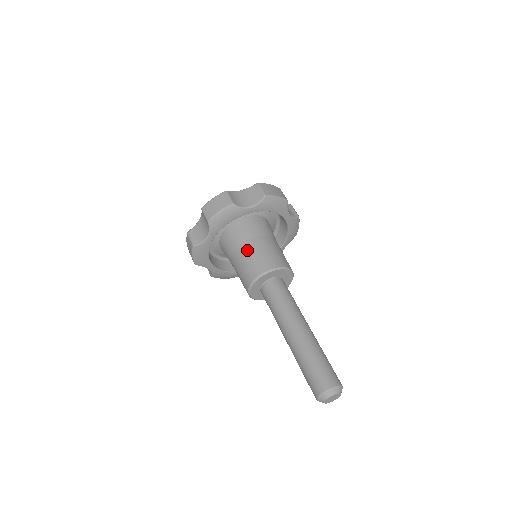
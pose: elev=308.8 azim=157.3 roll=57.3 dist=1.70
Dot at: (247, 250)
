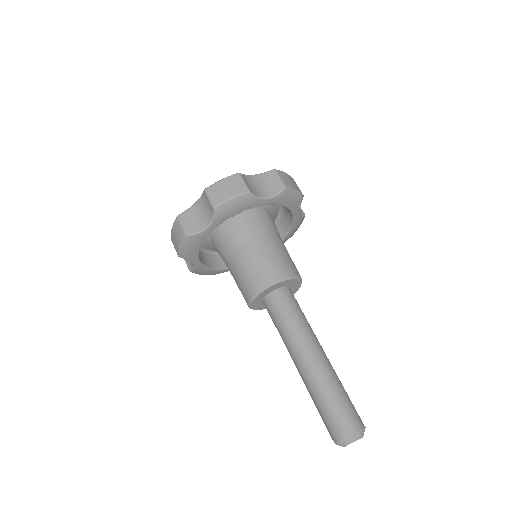
Dot at: (254, 250)
